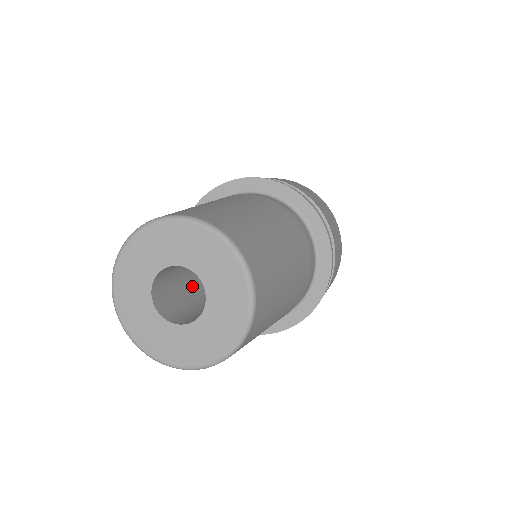
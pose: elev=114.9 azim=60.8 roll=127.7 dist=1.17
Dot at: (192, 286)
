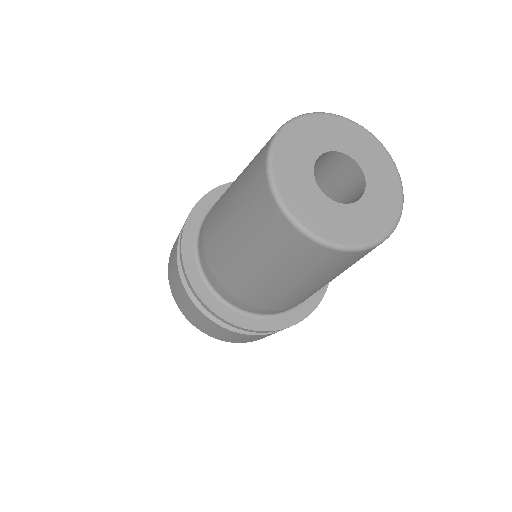
Dot at: occluded
